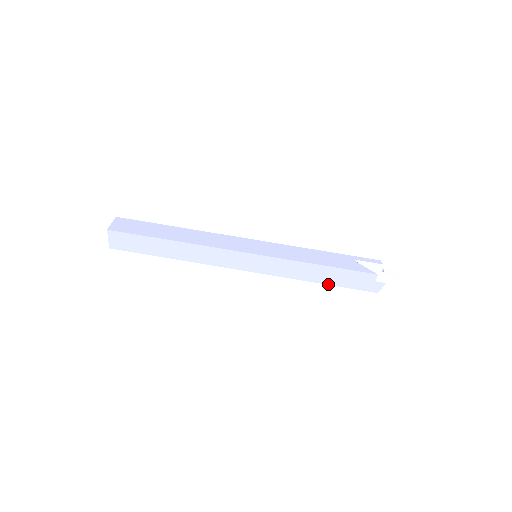
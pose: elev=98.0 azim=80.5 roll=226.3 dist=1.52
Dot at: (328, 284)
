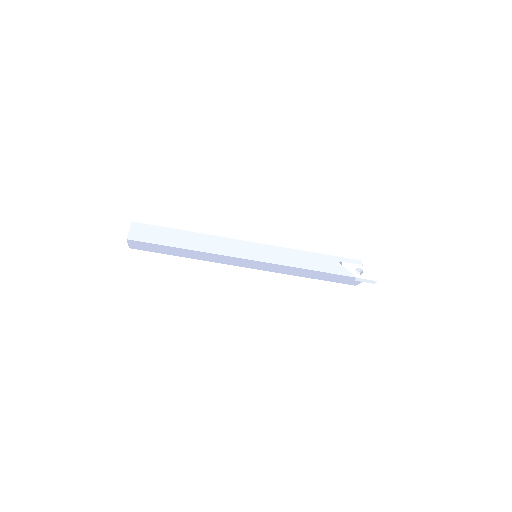
Dot at: occluded
